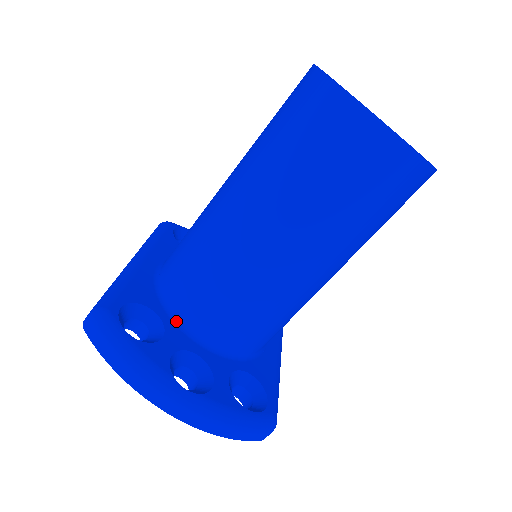
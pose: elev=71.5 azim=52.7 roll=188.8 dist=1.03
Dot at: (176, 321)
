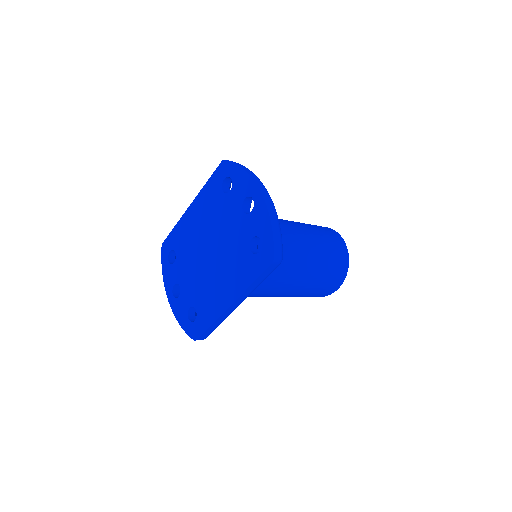
Dot at: occluded
